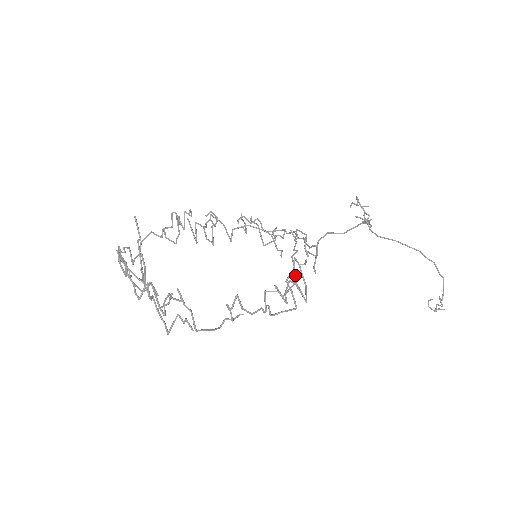
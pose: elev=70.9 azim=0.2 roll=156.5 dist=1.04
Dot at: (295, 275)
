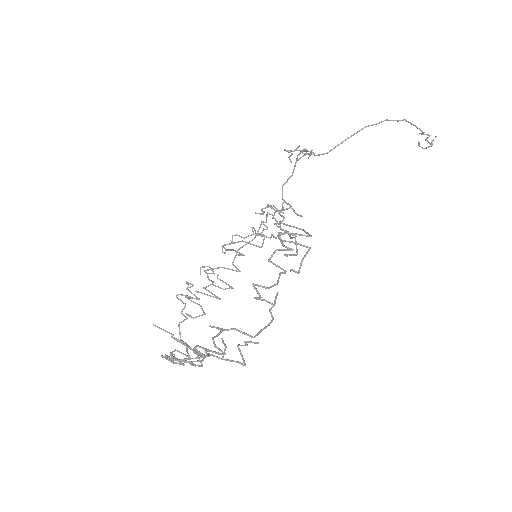
Dot at: occluded
